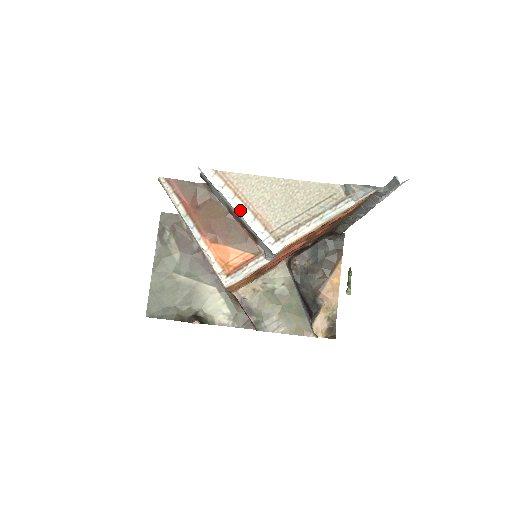
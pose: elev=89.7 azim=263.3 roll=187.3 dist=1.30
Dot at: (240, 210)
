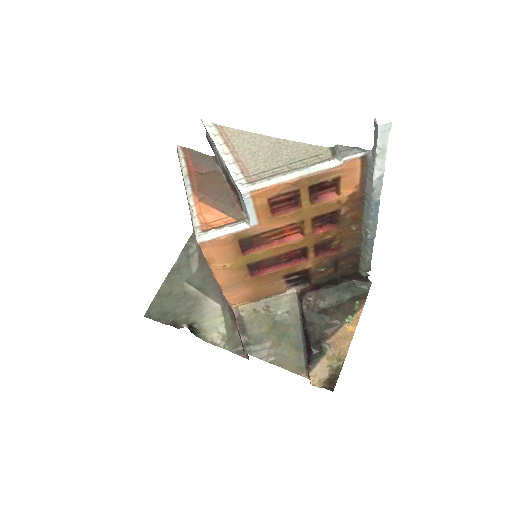
Dot at: (224, 154)
